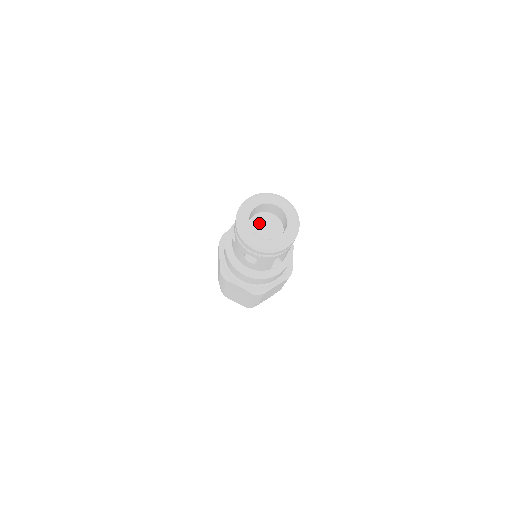
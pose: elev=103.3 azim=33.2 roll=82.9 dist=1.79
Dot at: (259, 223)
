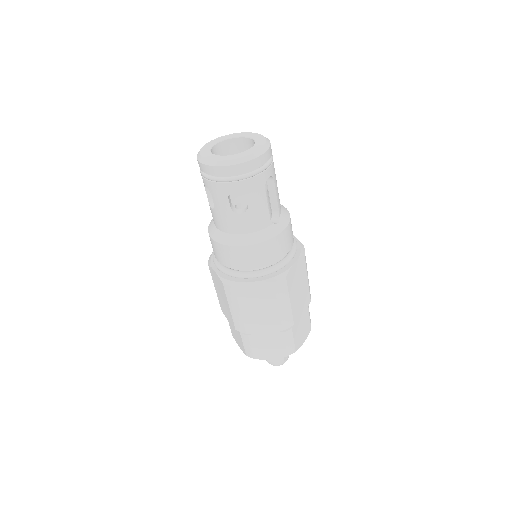
Dot at: occluded
